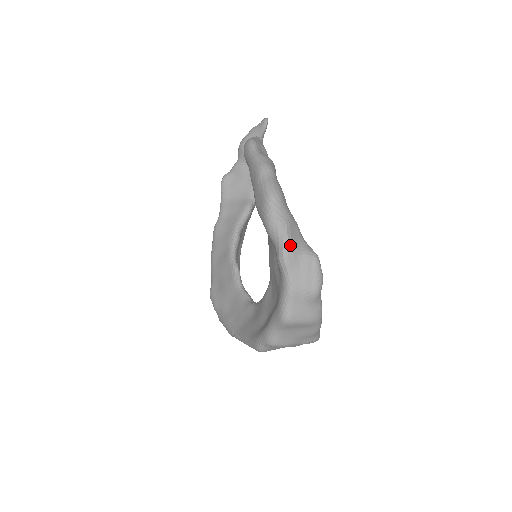
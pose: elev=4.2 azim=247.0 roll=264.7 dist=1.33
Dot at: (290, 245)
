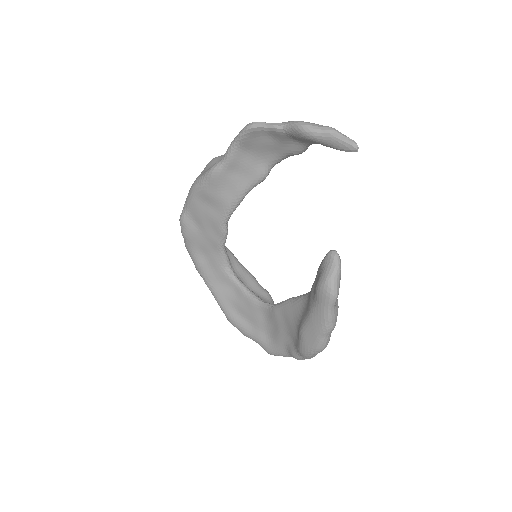
Dot at: occluded
